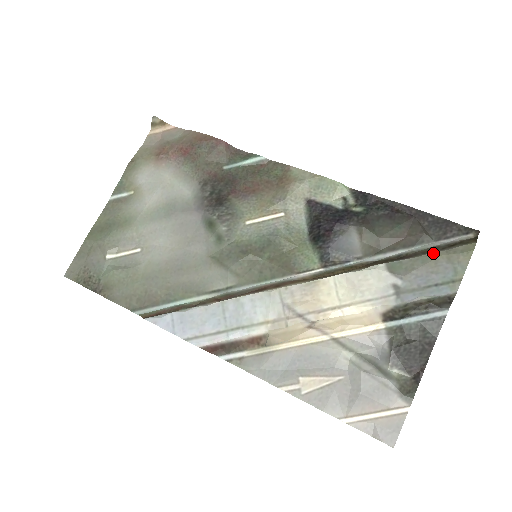
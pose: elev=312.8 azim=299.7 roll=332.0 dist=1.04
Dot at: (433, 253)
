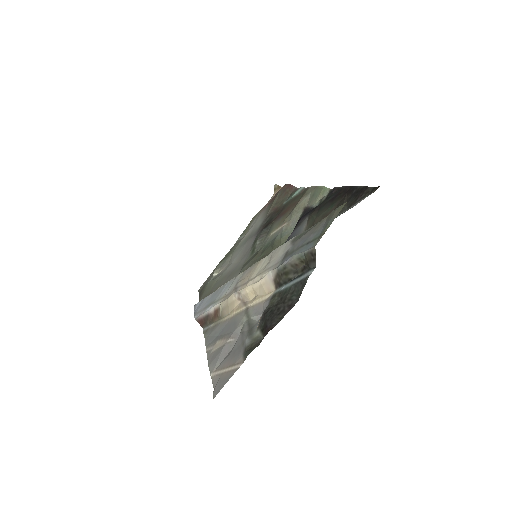
Dot at: (326, 217)
